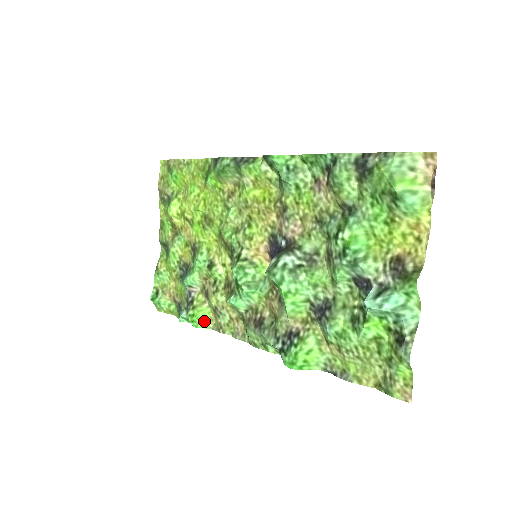
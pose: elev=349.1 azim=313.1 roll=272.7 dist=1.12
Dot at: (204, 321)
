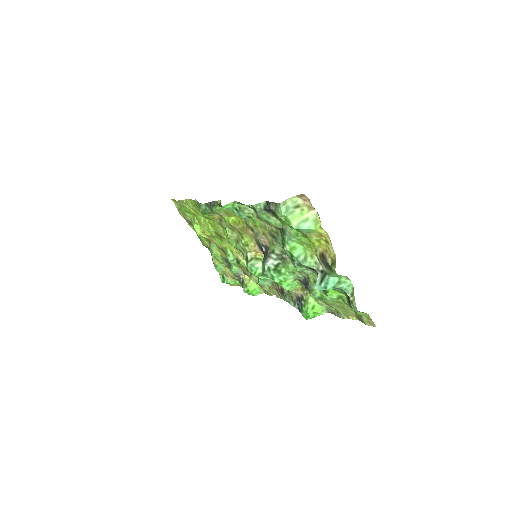
Dot at: (256, 291)
